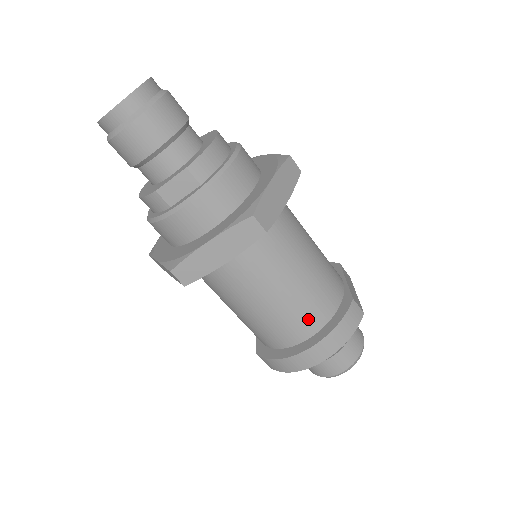
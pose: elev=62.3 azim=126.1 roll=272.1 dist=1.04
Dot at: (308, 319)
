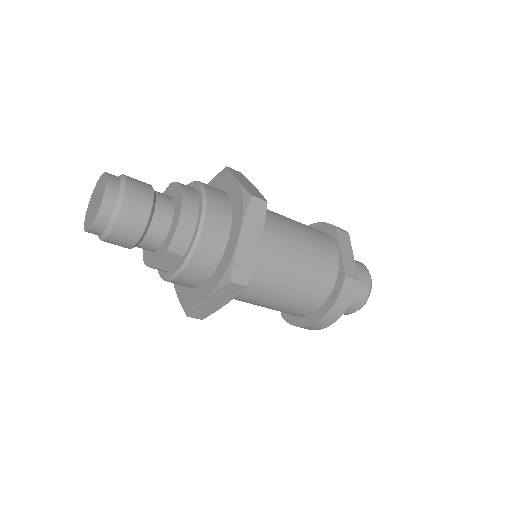
Dot at: (310, 302)
